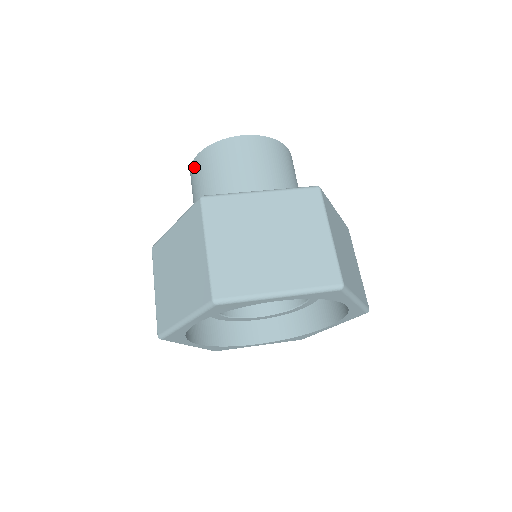
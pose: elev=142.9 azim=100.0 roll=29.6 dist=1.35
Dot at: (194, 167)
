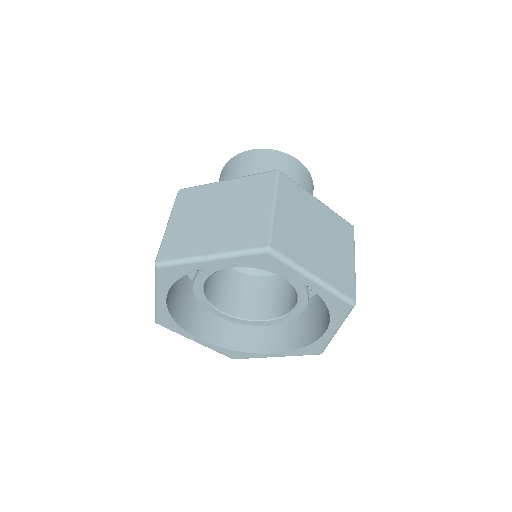
Dot at: occluded
